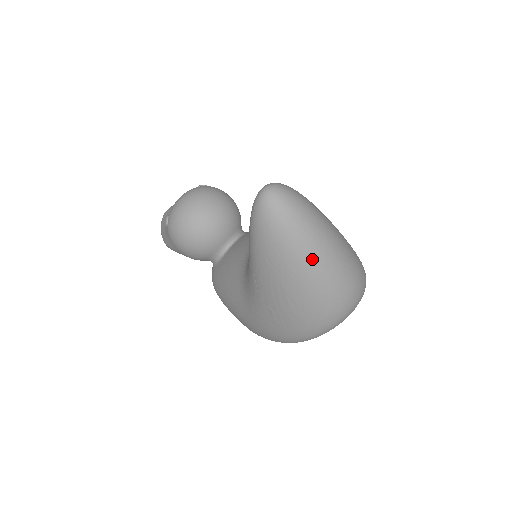
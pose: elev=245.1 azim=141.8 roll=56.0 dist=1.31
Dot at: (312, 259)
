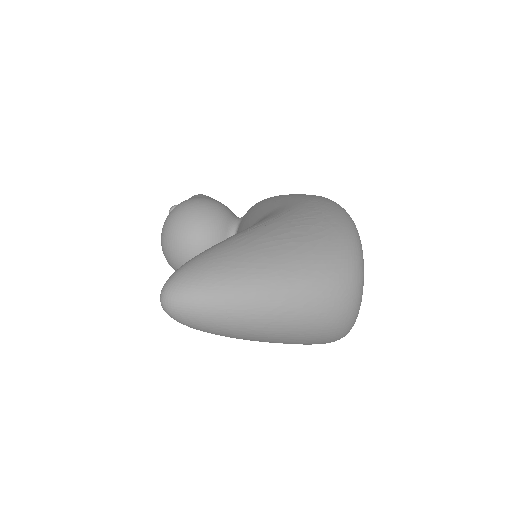
Dot at: (260, 323)
